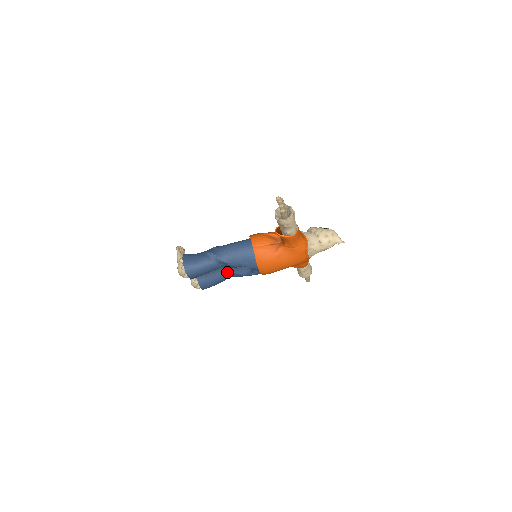
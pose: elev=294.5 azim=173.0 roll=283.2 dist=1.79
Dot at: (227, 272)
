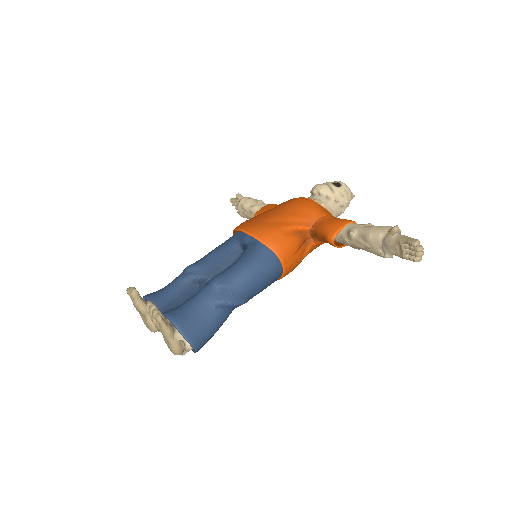
Dot at: occluded
